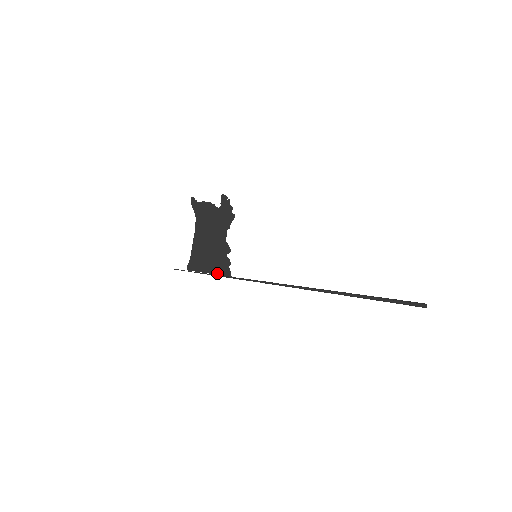
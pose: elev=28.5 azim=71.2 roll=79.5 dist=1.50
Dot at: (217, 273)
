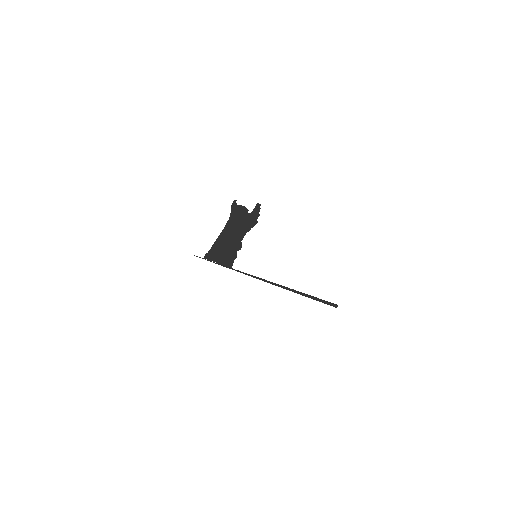
Dot at: (223, 264)
